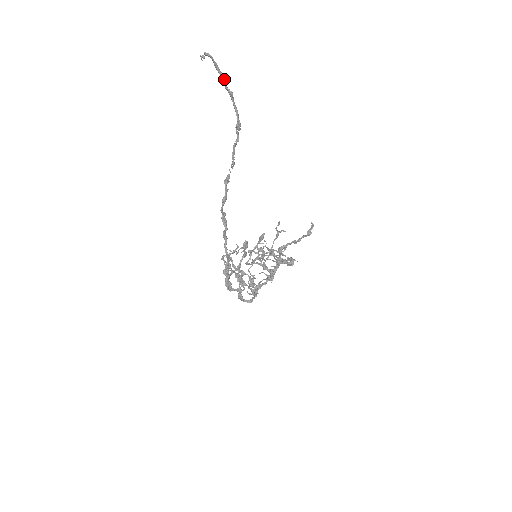
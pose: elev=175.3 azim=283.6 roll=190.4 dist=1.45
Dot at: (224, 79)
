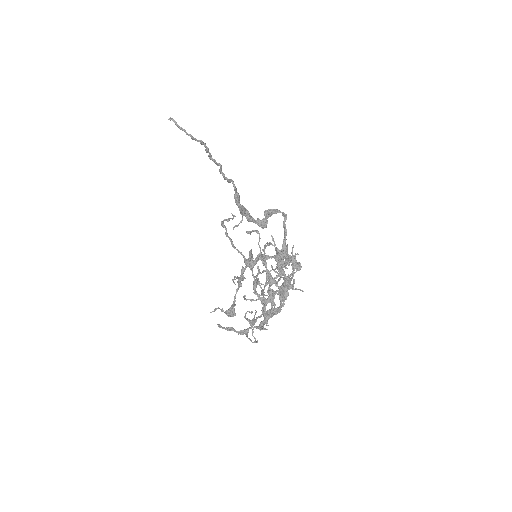
Dot at: (184, 130)
